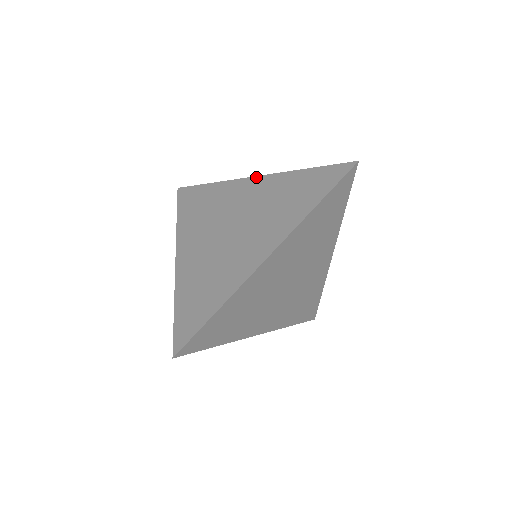
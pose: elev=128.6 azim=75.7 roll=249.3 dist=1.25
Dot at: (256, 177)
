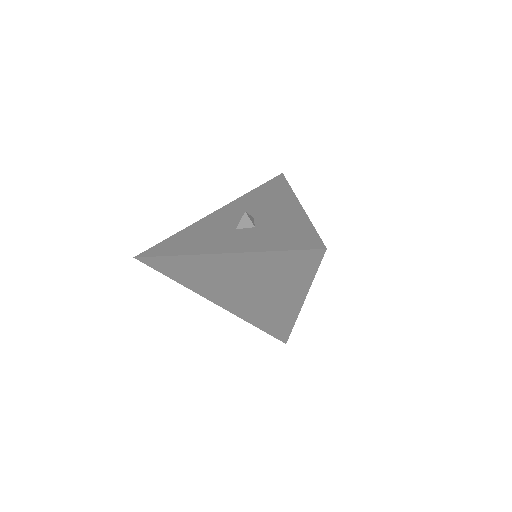
Dot at: (222, 255)
